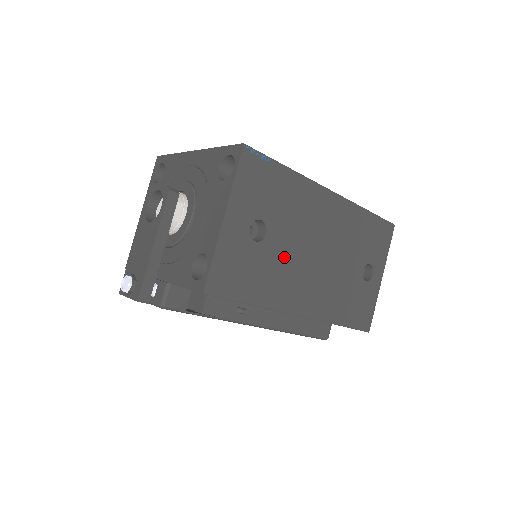
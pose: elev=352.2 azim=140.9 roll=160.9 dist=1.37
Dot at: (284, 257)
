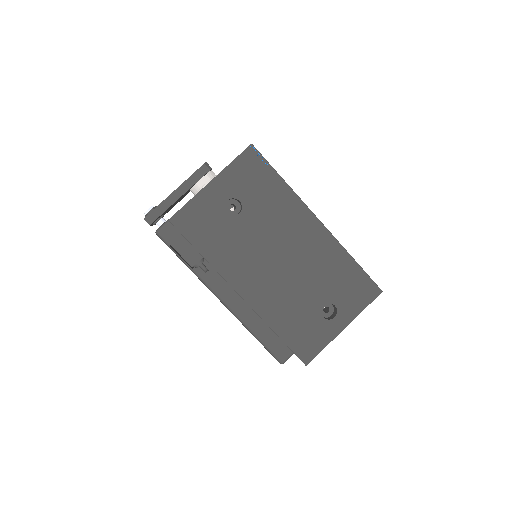
Dot at: (247, 240)
